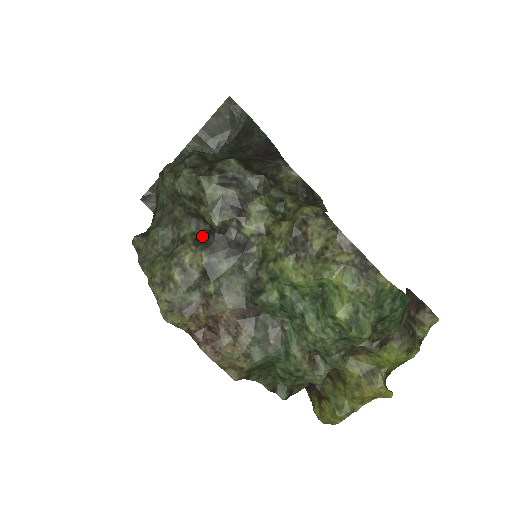
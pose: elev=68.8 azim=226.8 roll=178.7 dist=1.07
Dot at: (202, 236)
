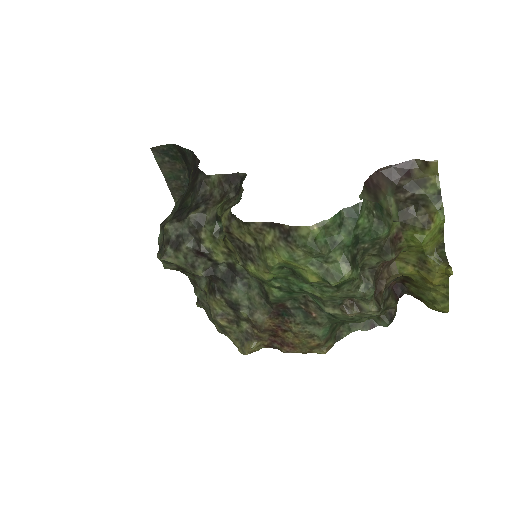
Dot at: (210, 283)
